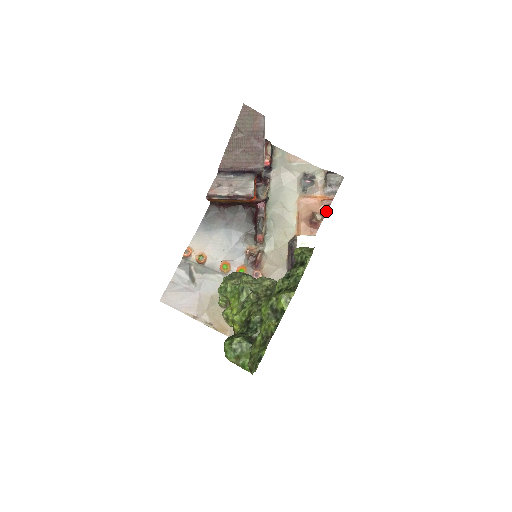
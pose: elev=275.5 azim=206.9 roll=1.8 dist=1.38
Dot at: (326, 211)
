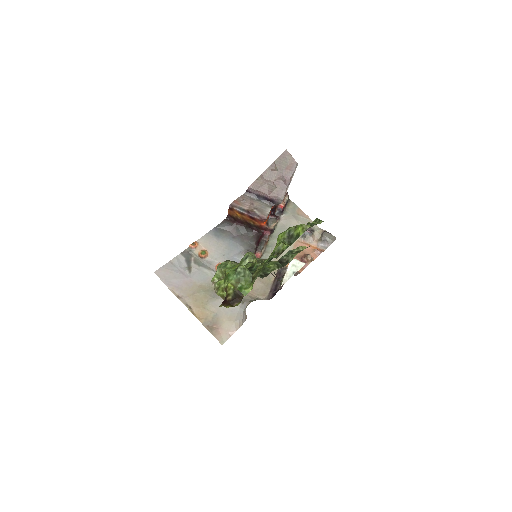
Dot at: (315, 258)
